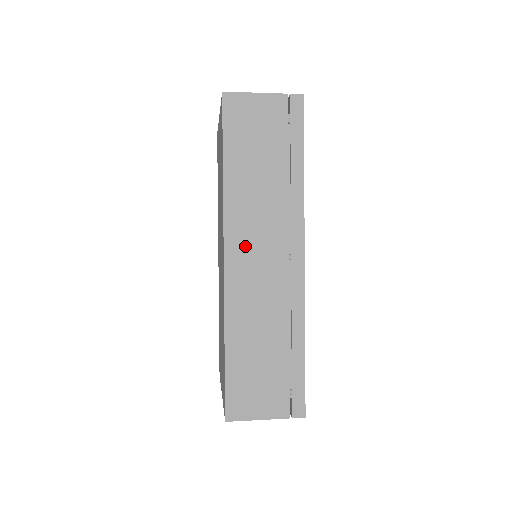
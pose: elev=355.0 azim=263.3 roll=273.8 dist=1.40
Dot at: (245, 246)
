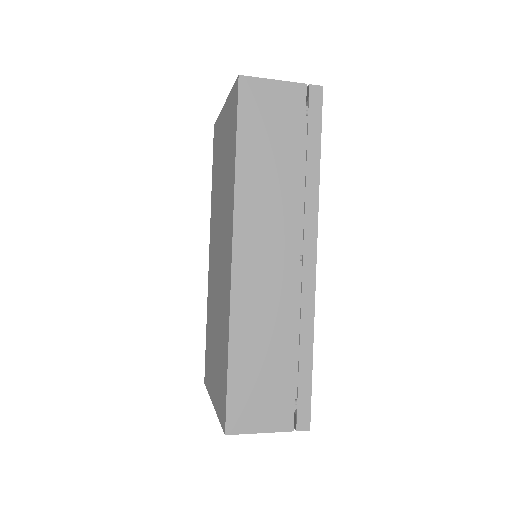
Dot at: (255, 243)
